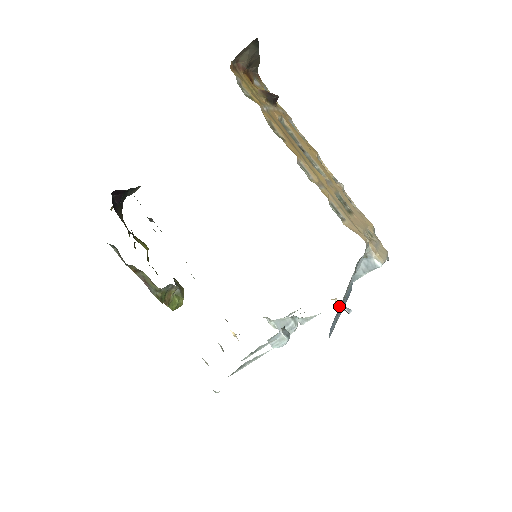
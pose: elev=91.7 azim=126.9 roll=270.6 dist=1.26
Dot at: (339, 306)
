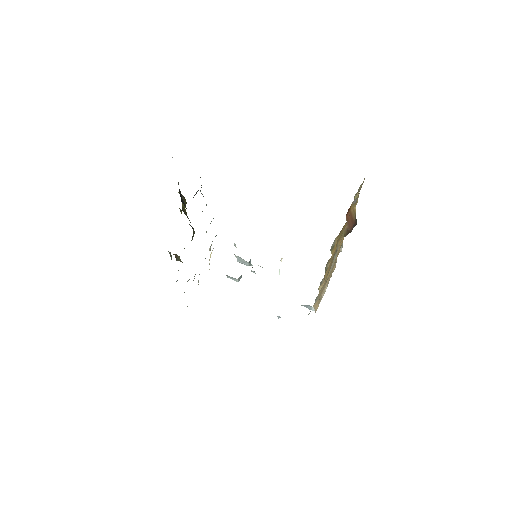
Dot at: occluded
